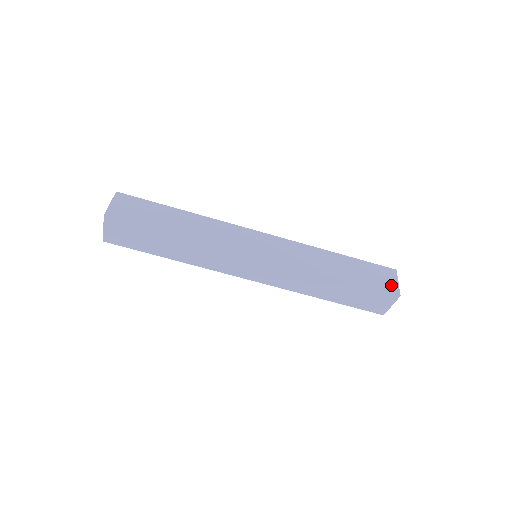
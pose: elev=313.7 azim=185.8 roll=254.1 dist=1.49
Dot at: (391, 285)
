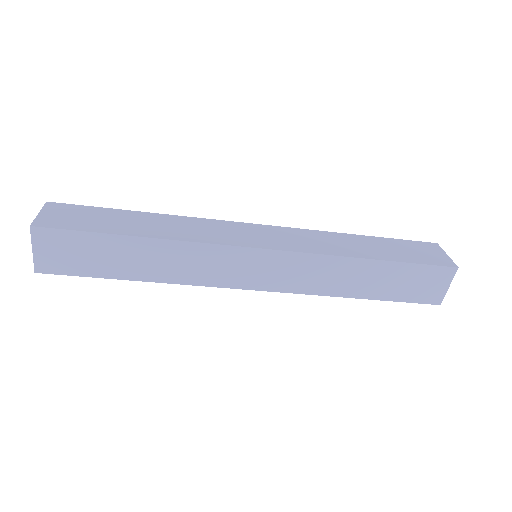
Dot at: (441, 258)
